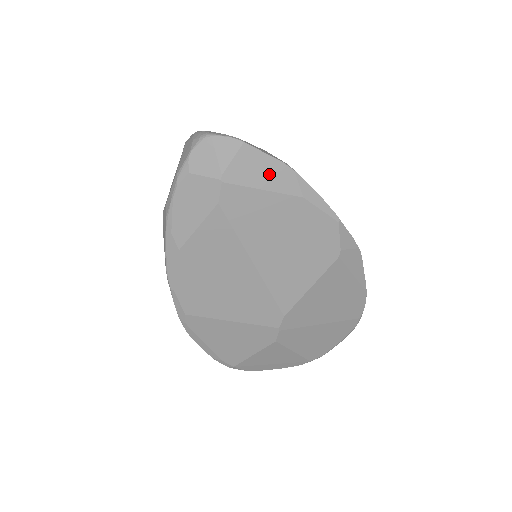
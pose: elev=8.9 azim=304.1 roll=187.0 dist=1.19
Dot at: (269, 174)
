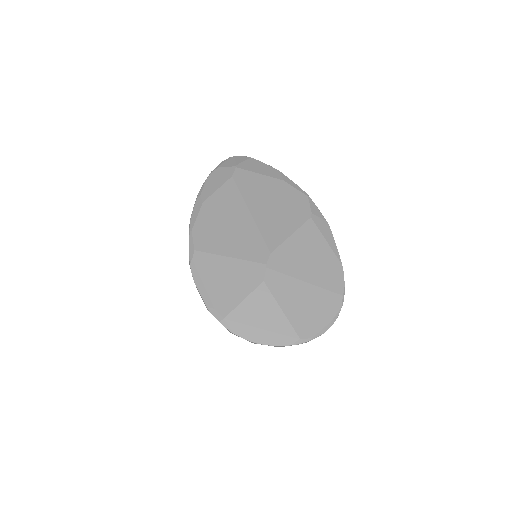
Dot at: (264, 169)
